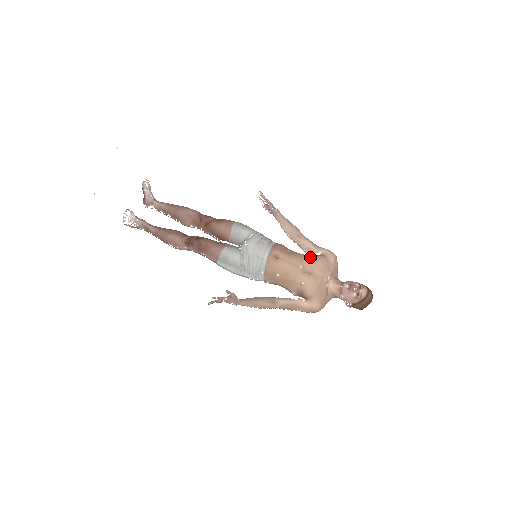
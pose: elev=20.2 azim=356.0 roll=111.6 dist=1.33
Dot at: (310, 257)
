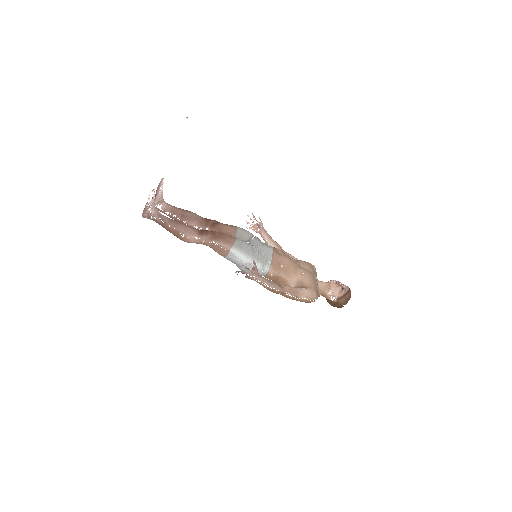
Dot at: (301, 260)
